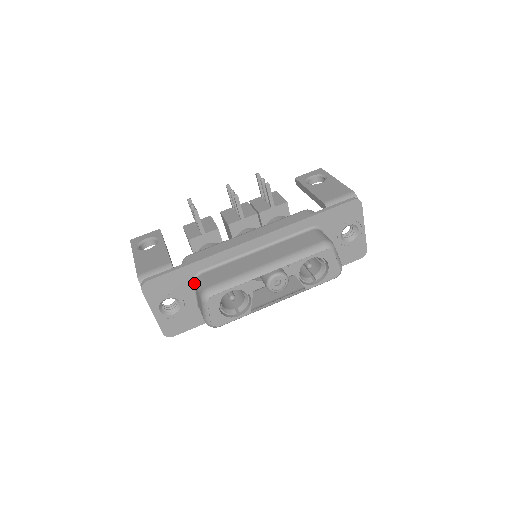
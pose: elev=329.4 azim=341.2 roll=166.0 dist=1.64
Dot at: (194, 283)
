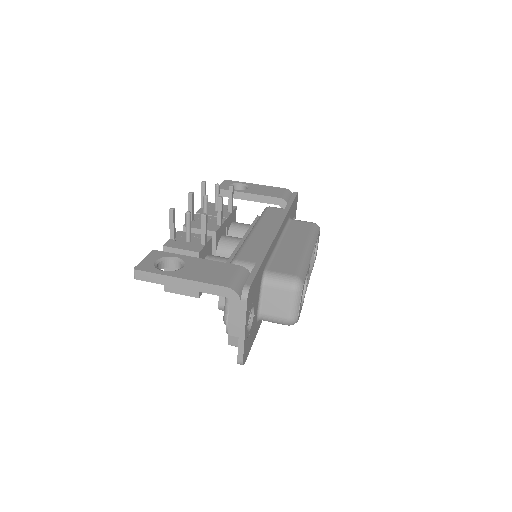
Dot at: (263, 284)
